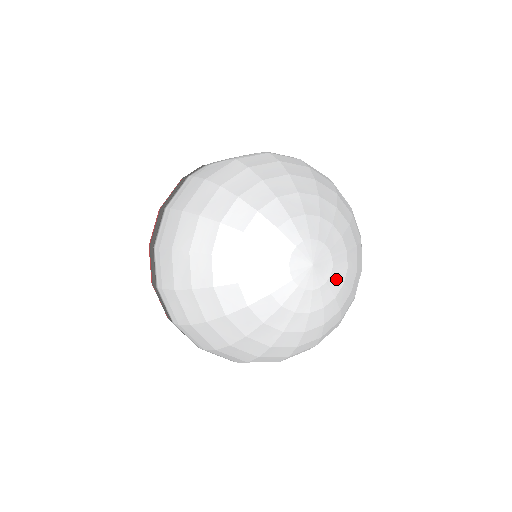
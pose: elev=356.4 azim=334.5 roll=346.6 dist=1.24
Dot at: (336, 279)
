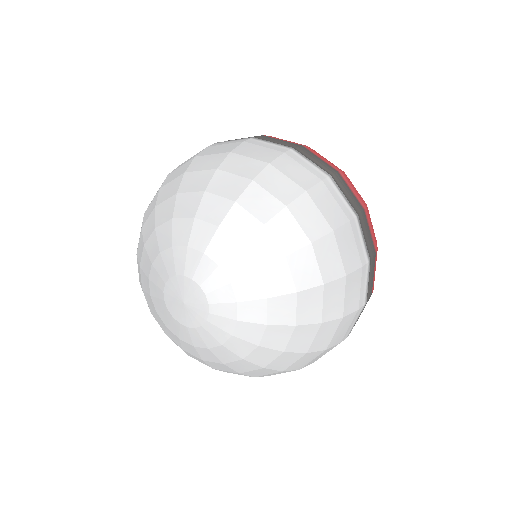
Dot at: (216, 290)
